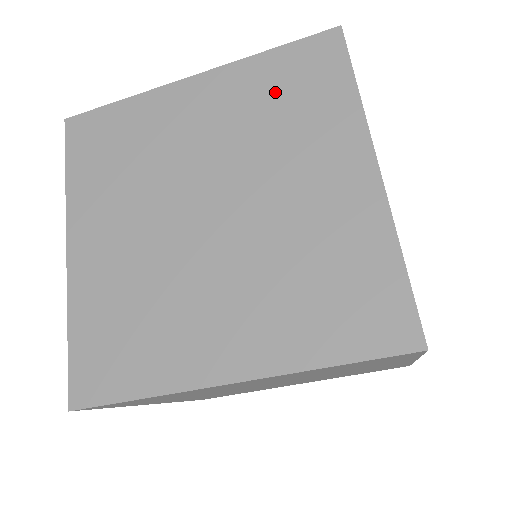
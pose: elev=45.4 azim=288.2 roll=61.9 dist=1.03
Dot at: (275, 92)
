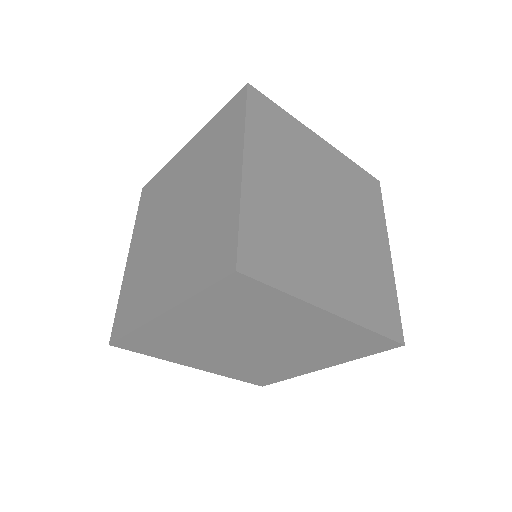
Dot at: (356, 184)
